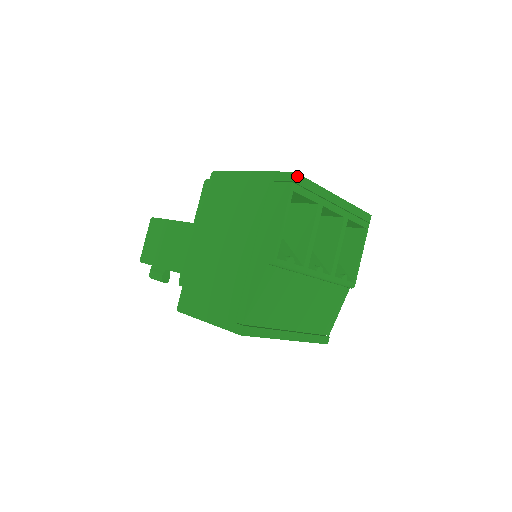
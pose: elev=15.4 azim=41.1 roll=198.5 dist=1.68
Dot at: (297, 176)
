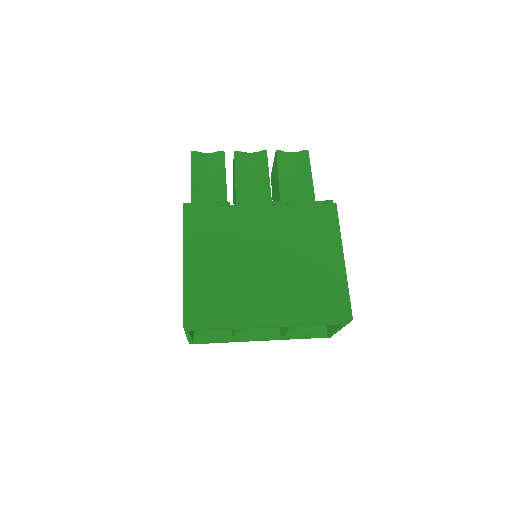
Dot at: (189, 328)
